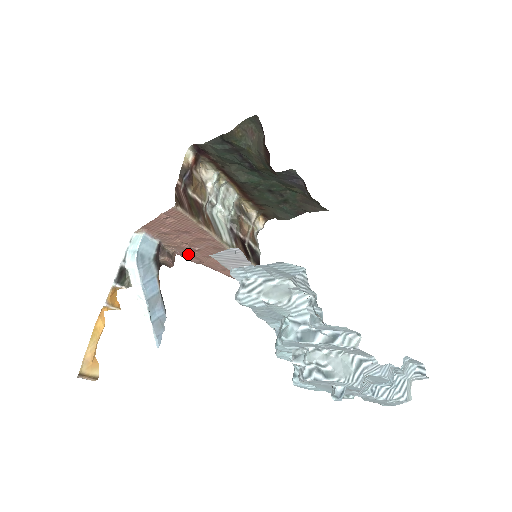
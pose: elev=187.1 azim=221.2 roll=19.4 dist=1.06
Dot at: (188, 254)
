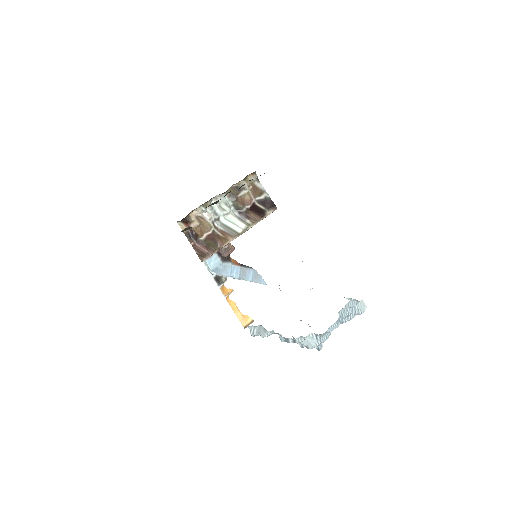
Dot at: occluded
